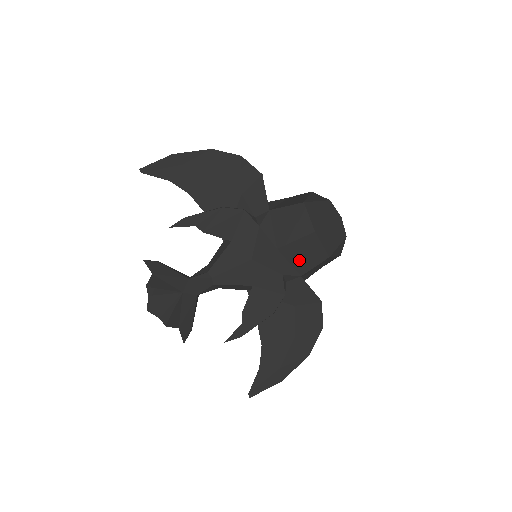
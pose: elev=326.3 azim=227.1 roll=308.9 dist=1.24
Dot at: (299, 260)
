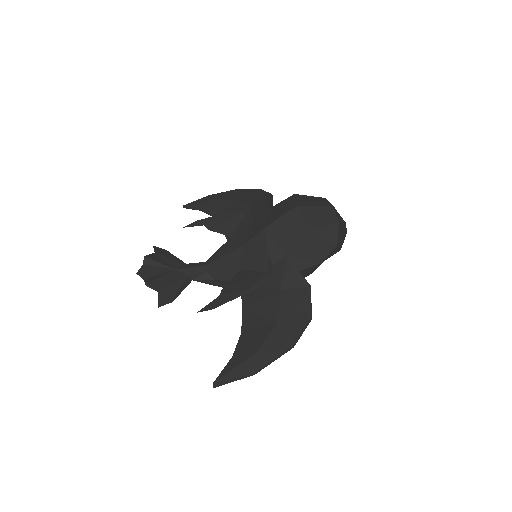
Dot at: (284, 238)
